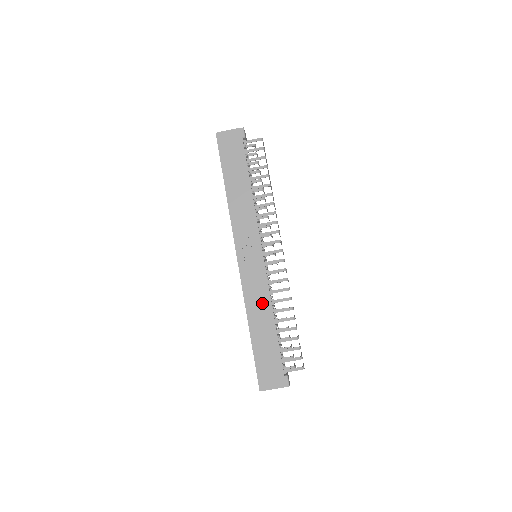
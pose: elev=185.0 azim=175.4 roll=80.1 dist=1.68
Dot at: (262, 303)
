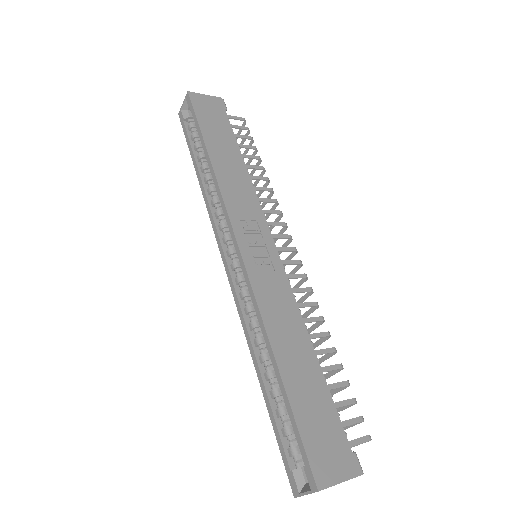
Dot at: (289, 318)
